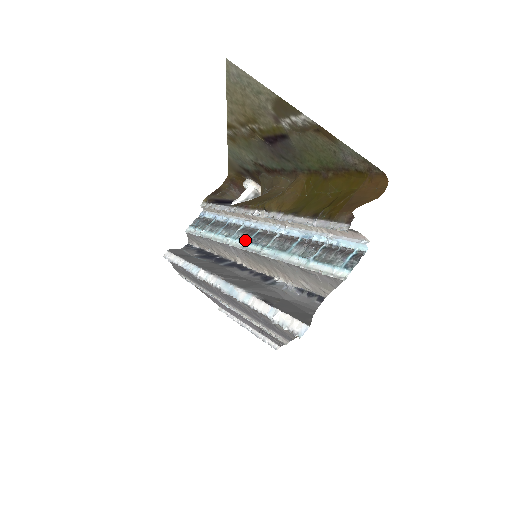
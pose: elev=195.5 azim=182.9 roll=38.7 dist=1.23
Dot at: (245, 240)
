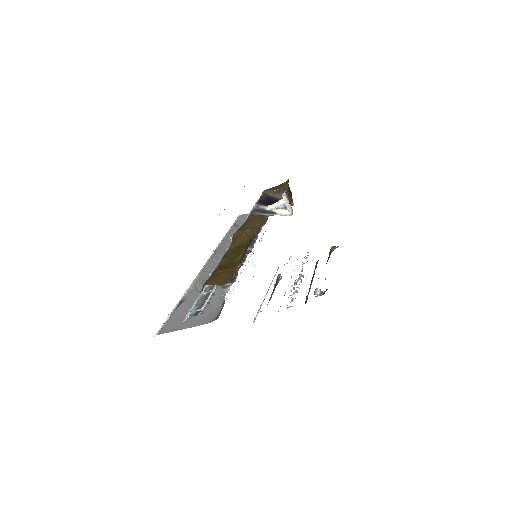
Dot at: occluded
